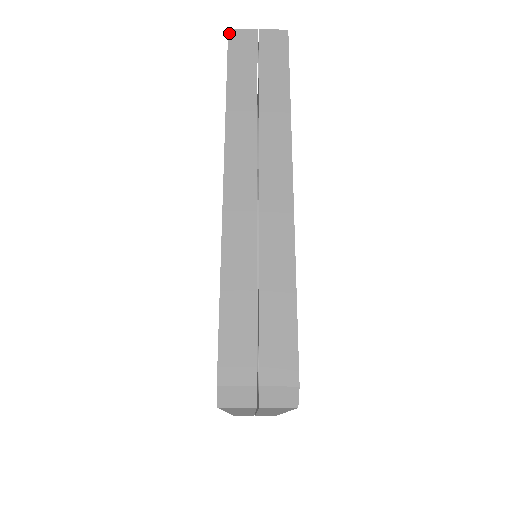
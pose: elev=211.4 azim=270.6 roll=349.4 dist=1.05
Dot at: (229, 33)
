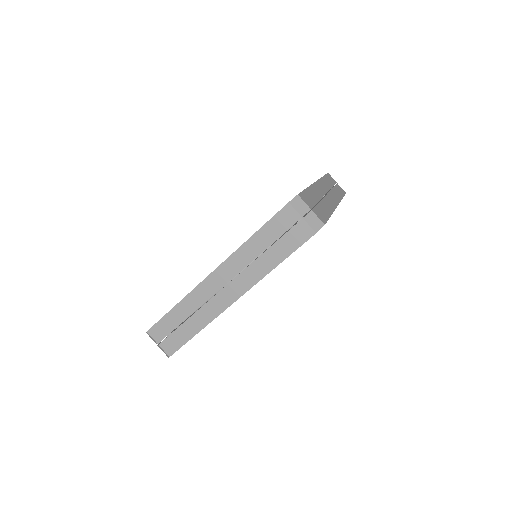
Dot at: (328, 173)
